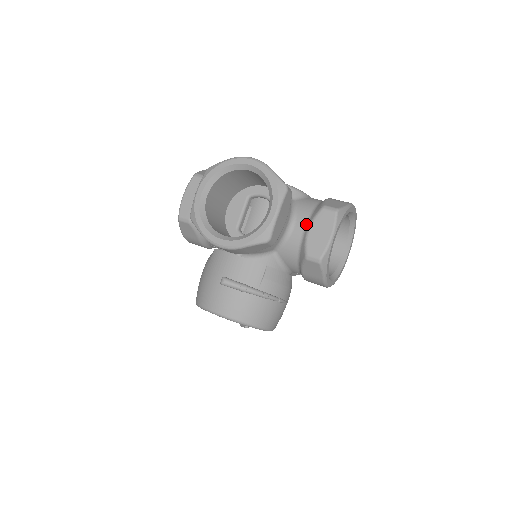
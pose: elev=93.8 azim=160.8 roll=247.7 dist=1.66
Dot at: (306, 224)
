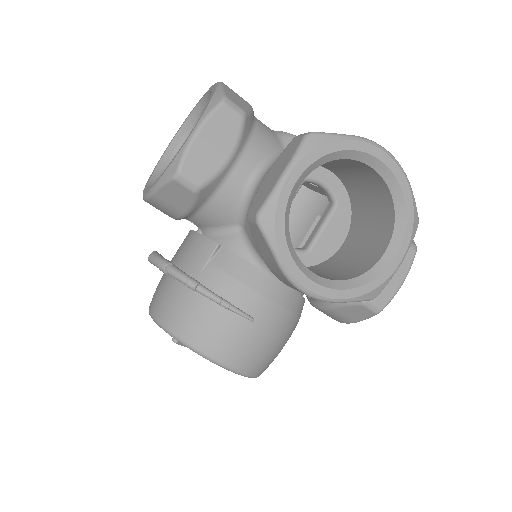
Dot at: occluded
